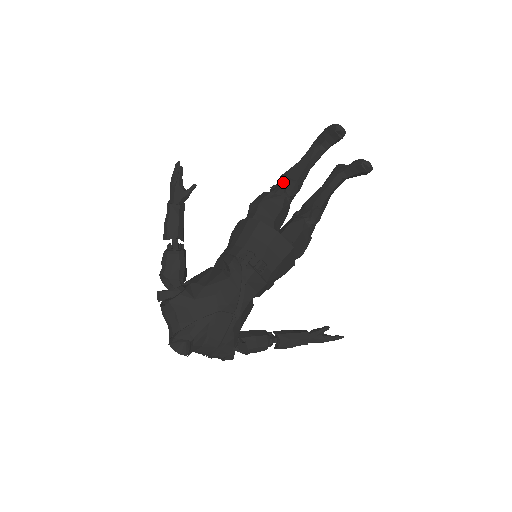
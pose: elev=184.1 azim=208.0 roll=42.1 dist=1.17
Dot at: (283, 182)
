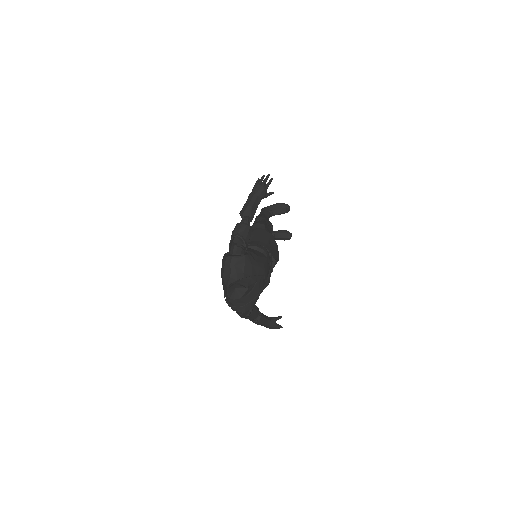
Dot at: (266, 220)
